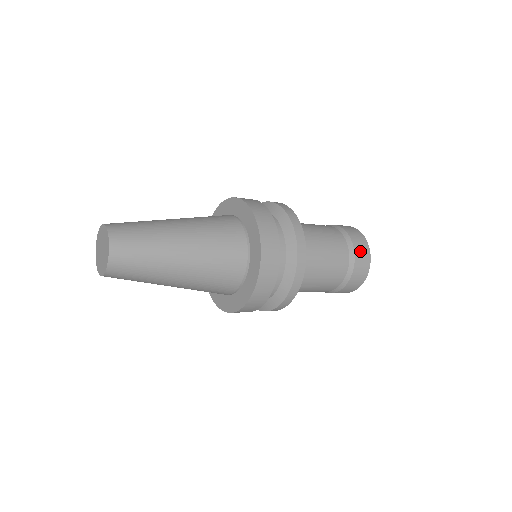
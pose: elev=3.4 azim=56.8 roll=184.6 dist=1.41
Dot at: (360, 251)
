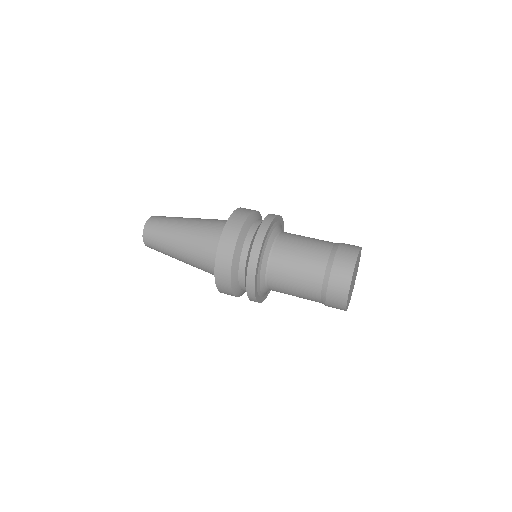
Dot at: (333, 306)
